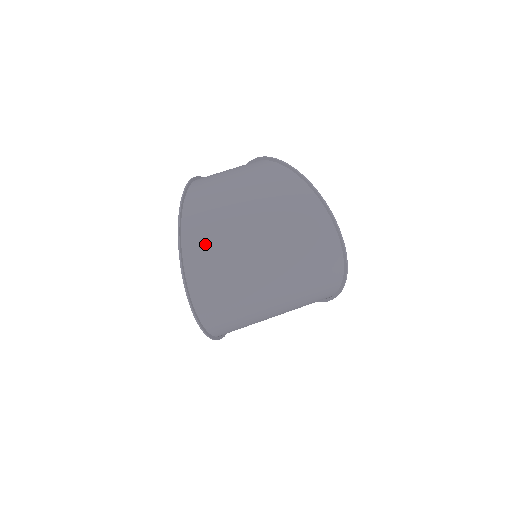
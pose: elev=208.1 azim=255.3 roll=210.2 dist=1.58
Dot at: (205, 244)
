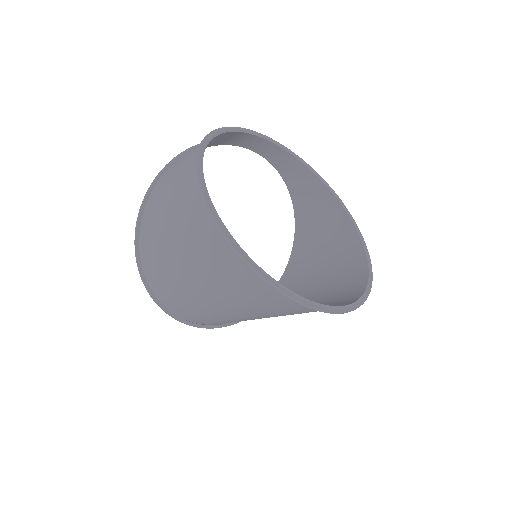
Dot at: (172, 297)
